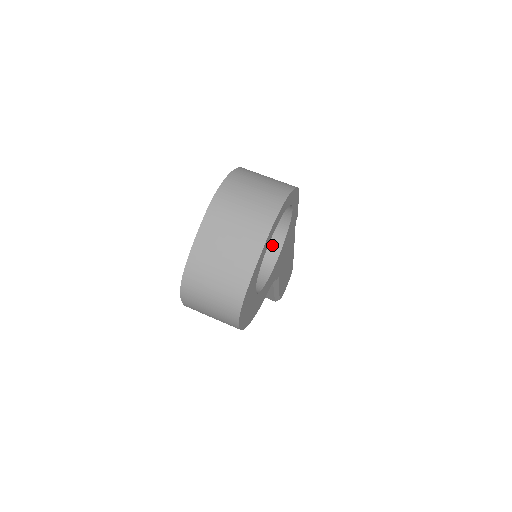
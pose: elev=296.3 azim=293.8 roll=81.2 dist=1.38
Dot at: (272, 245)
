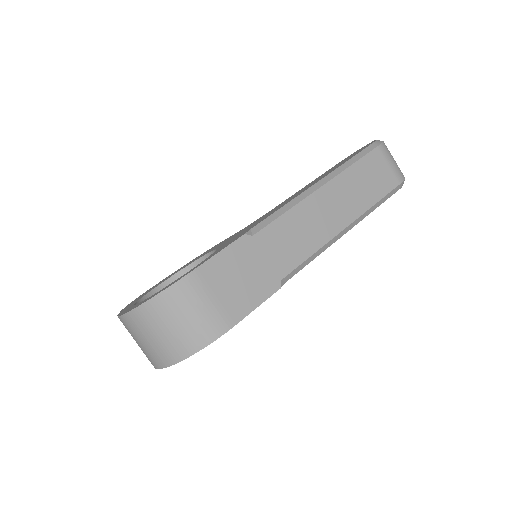
Dot at: occluded
